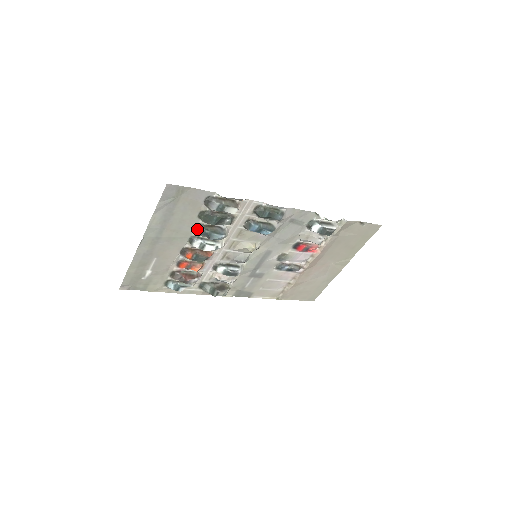
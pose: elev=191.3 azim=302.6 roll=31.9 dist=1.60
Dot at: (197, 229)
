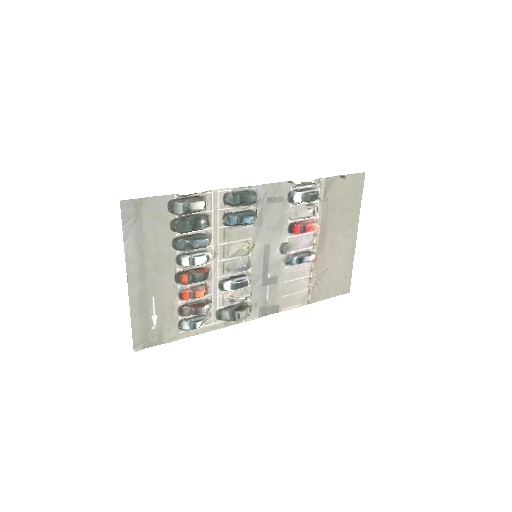
Dot at: (177, 244)
